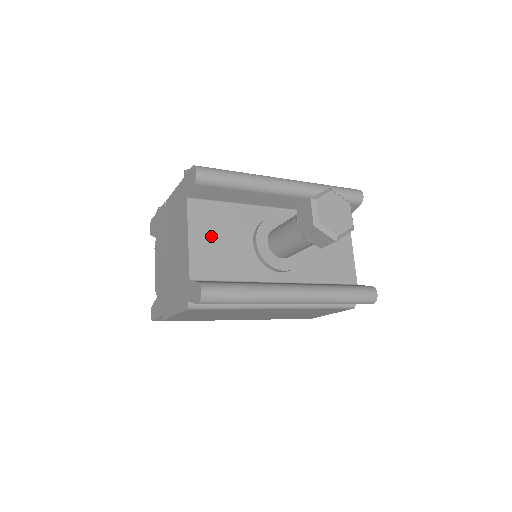
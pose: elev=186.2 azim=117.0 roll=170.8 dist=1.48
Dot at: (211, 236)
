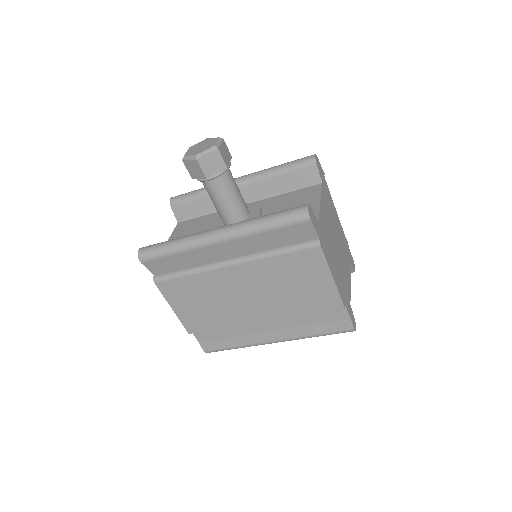
Dot at: (185, 235)
